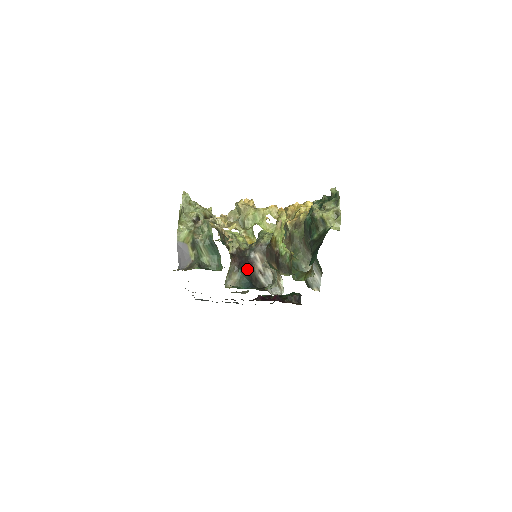
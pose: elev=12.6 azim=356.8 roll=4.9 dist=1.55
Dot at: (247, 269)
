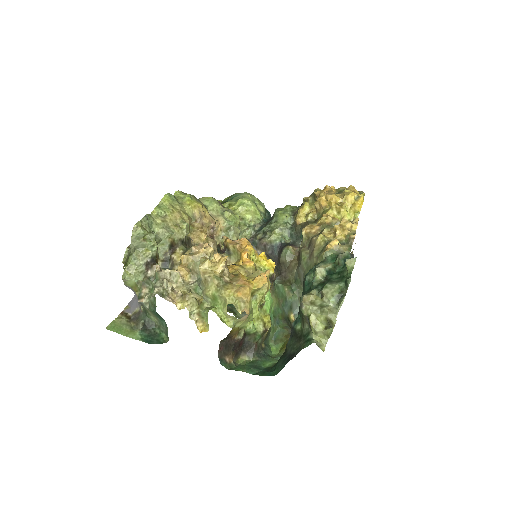
Dot at: occluded
